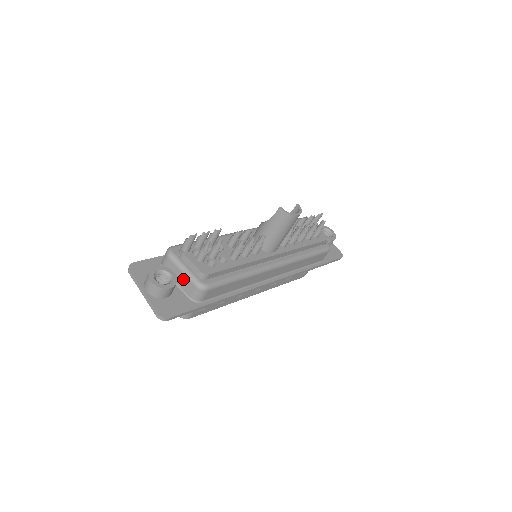
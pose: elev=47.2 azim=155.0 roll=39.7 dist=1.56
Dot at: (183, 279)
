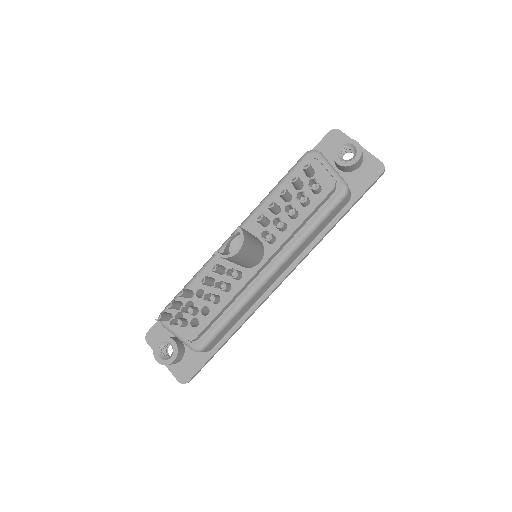
Dot at: occluded
